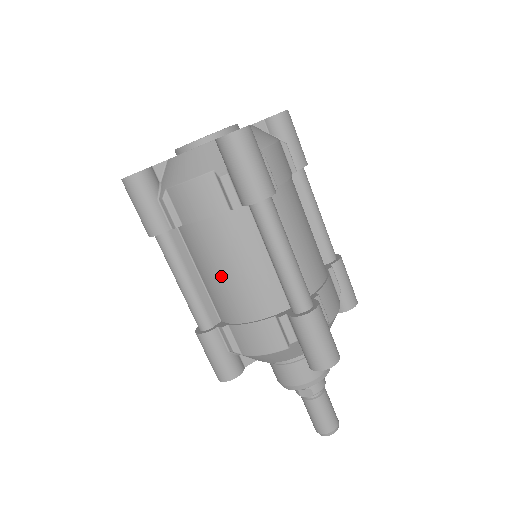
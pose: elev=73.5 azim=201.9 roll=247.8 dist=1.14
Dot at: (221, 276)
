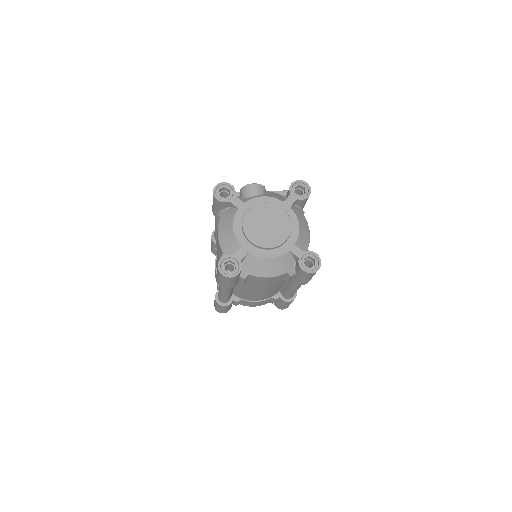
Dot at: (255, 293)
